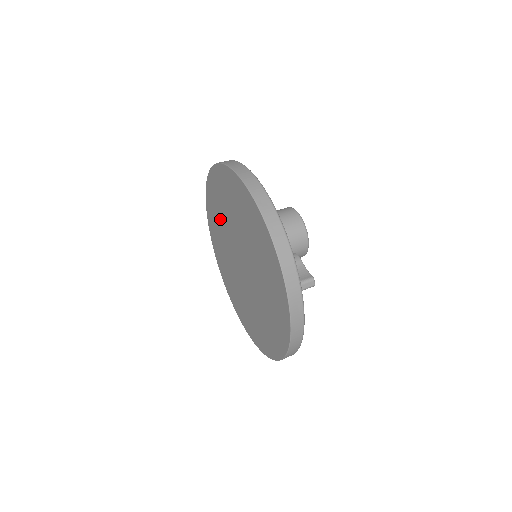
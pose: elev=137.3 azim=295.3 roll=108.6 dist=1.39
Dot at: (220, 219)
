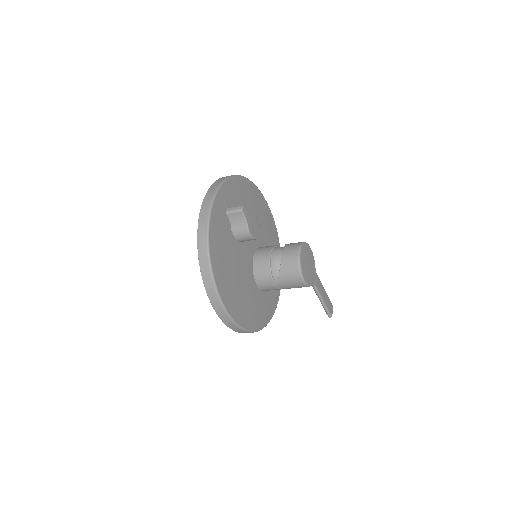
Dot at: occluded
